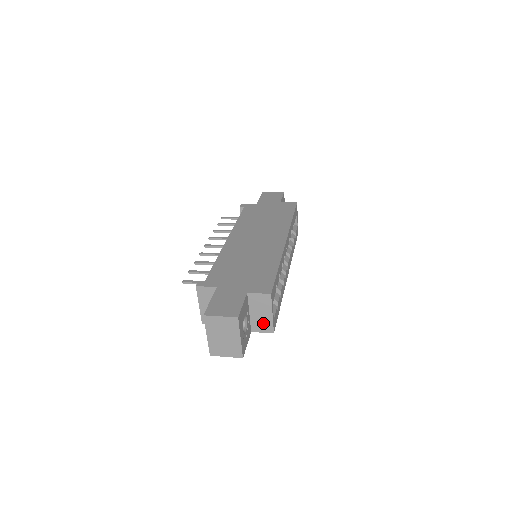
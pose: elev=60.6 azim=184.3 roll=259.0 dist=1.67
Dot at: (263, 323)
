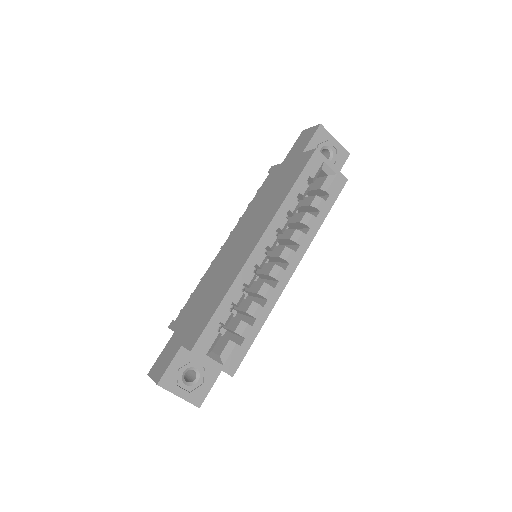
Dot at: occluded
